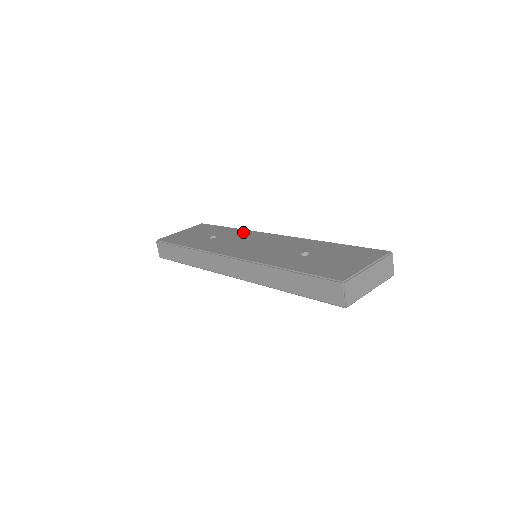
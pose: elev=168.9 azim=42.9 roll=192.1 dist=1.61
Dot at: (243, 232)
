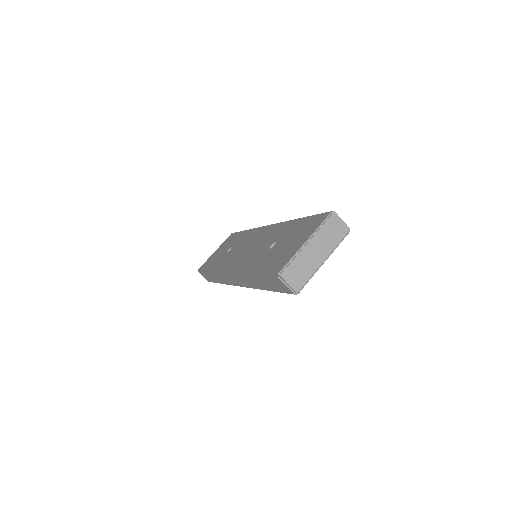
Dot at: (249, 233)
